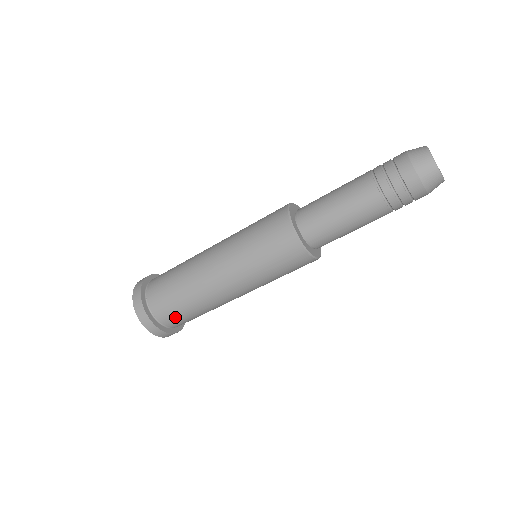
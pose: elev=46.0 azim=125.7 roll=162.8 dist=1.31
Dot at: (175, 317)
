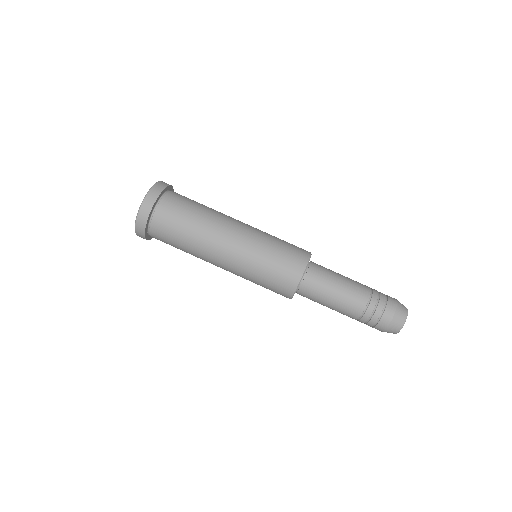
Dot at: (169, 221)
